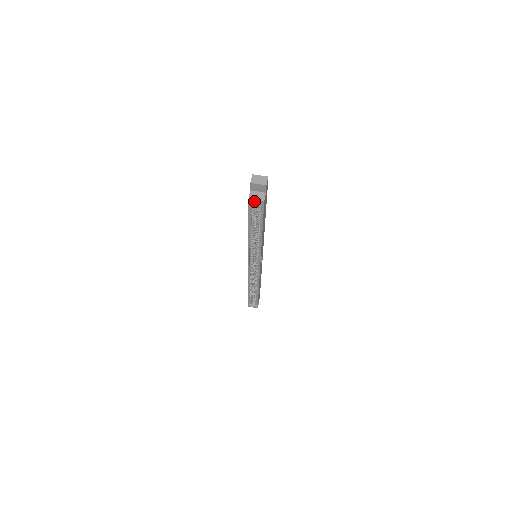
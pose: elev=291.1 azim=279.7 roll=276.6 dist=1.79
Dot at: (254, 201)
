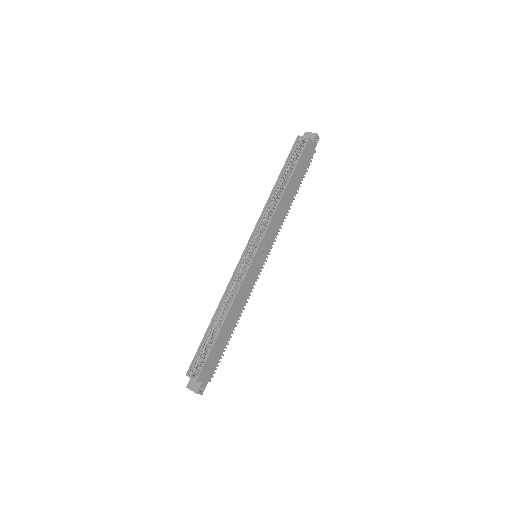
Dot at: (301, 140)
